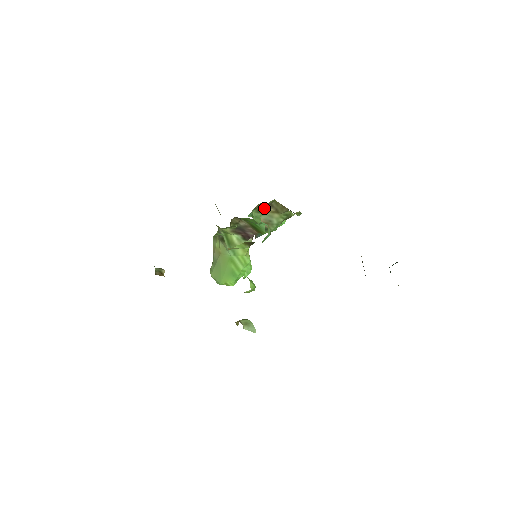
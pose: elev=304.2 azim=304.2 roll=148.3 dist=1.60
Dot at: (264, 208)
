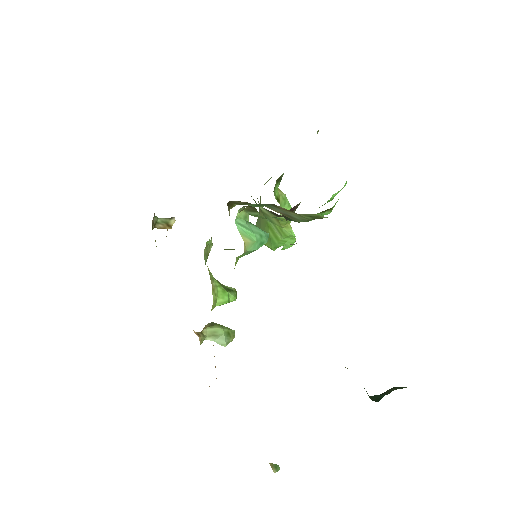
Dot at: (269, 204)
